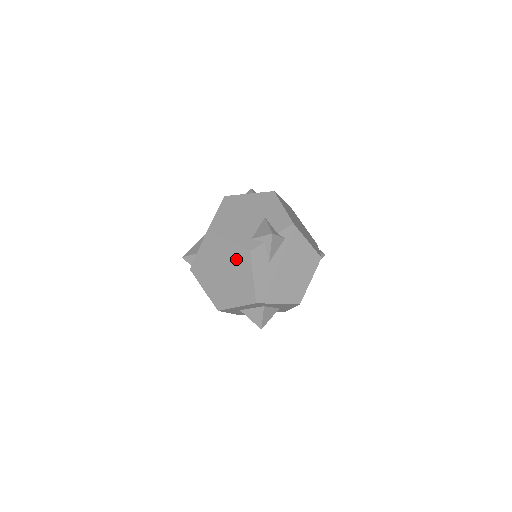
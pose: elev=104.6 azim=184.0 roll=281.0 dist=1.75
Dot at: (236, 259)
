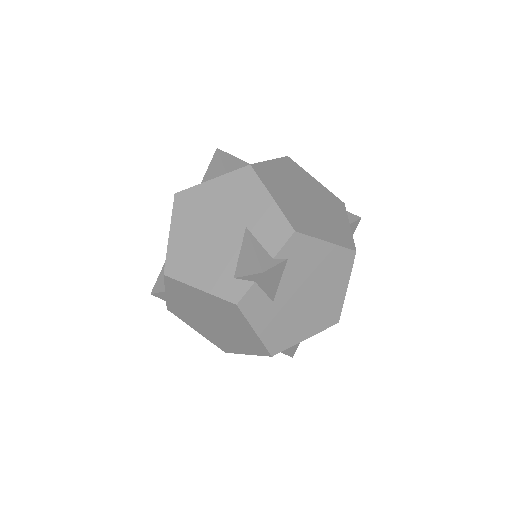
Dot at: (221, 310)
